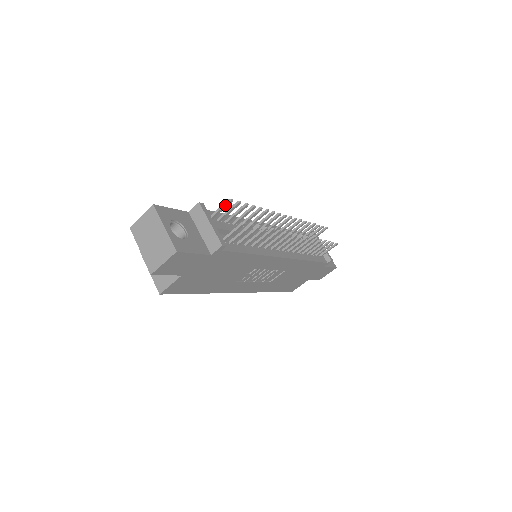
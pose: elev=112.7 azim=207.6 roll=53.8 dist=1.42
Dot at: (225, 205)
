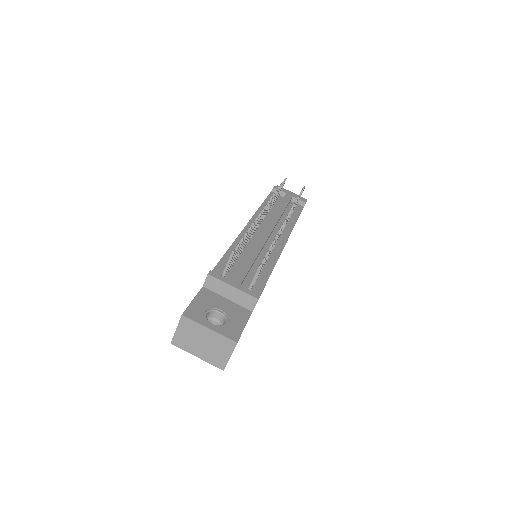
Dot at: (231, 259)
